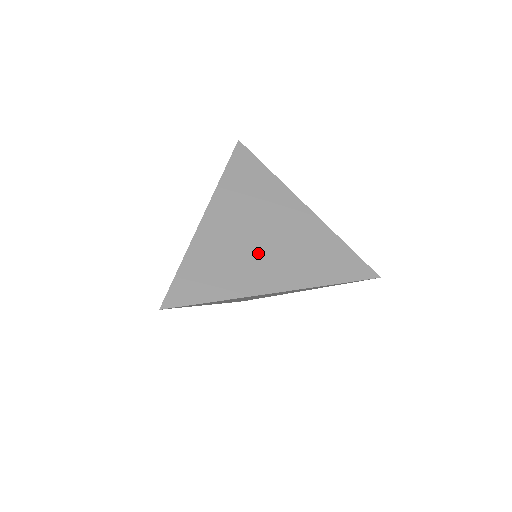
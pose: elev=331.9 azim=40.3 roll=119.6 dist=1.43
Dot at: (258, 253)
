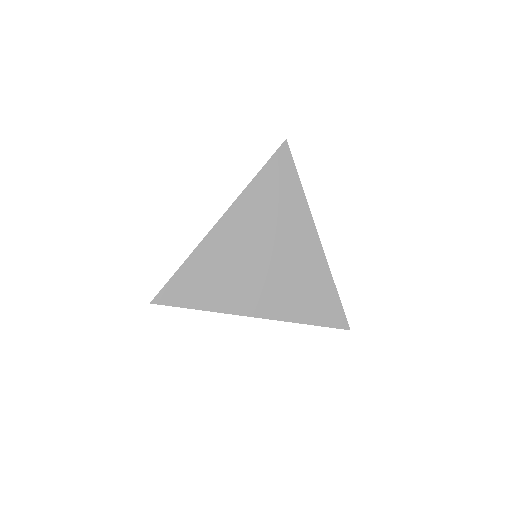
Dot at: (255, 275)
